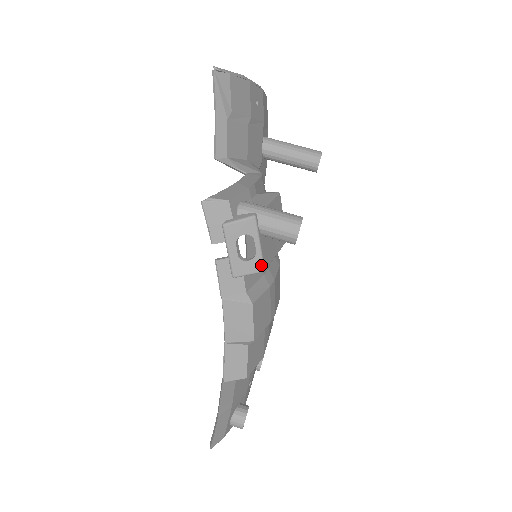
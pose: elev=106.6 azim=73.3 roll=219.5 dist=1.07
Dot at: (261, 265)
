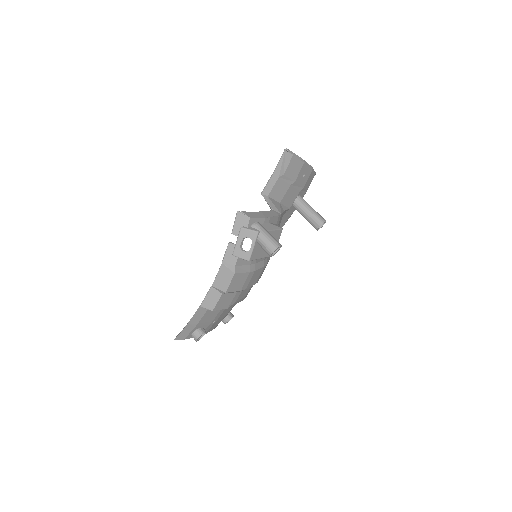
Dot at: (249, 257)
